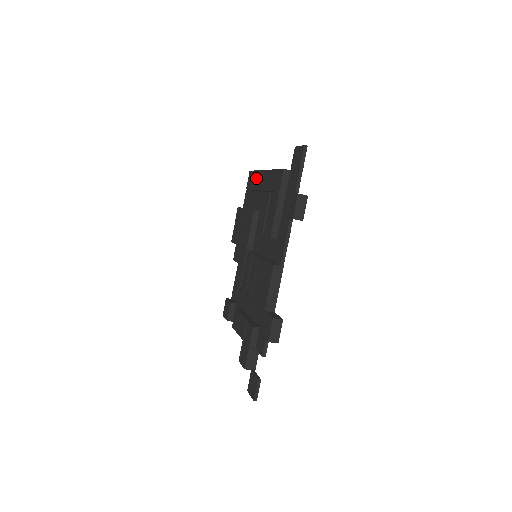
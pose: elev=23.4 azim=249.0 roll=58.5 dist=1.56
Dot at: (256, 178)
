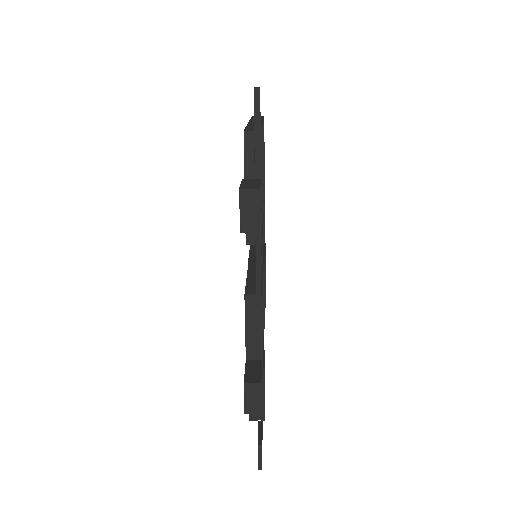
Dot at: occluded
